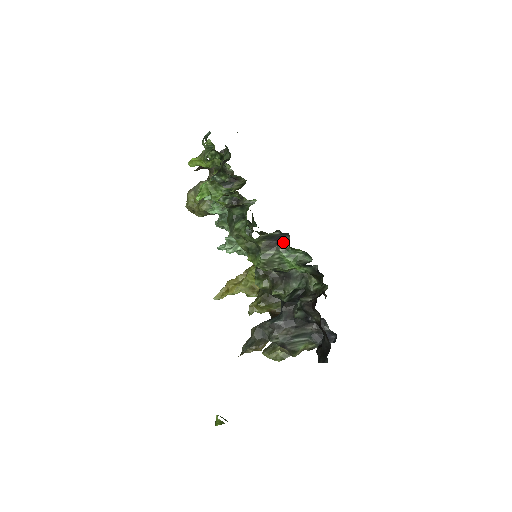
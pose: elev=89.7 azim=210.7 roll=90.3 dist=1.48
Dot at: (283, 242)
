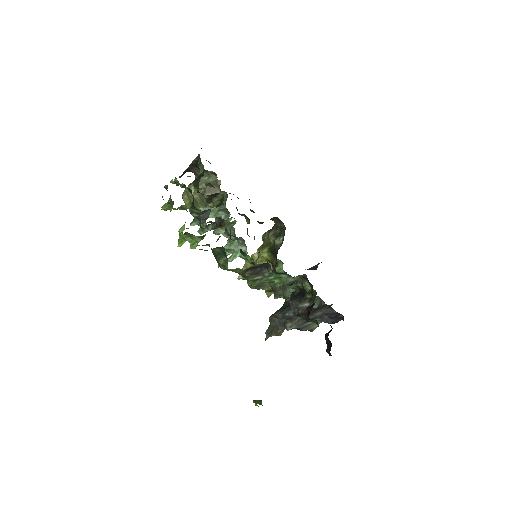
Dot at: (266, 267)
